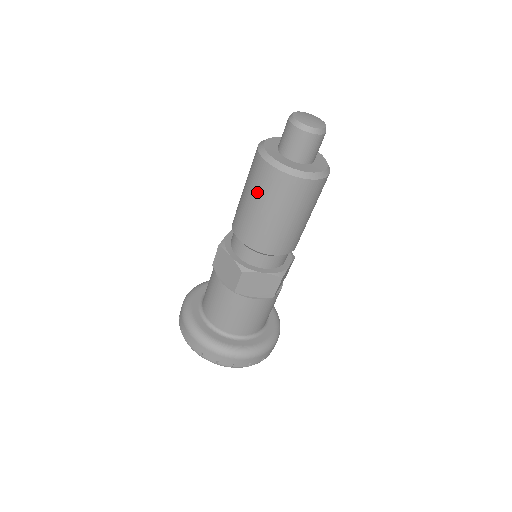
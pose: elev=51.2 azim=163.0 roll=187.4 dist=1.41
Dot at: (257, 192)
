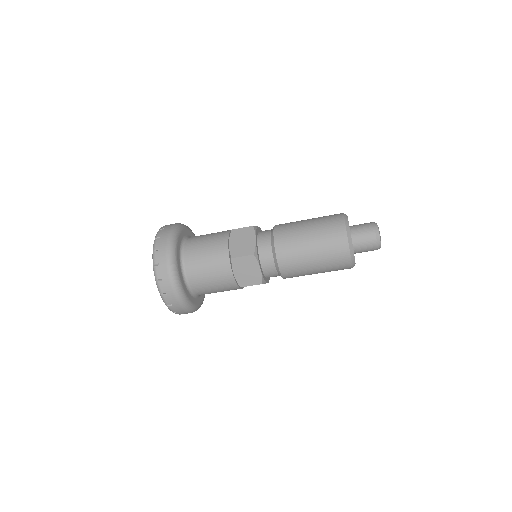
Dot at: (320, 231)
